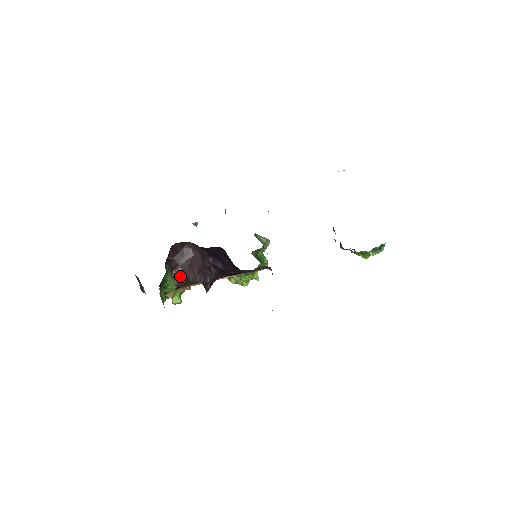
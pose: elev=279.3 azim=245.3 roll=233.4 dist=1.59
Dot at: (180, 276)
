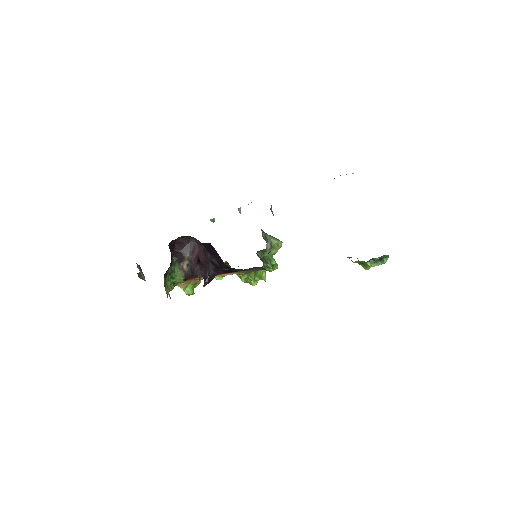
Dot at: (187, 268)
